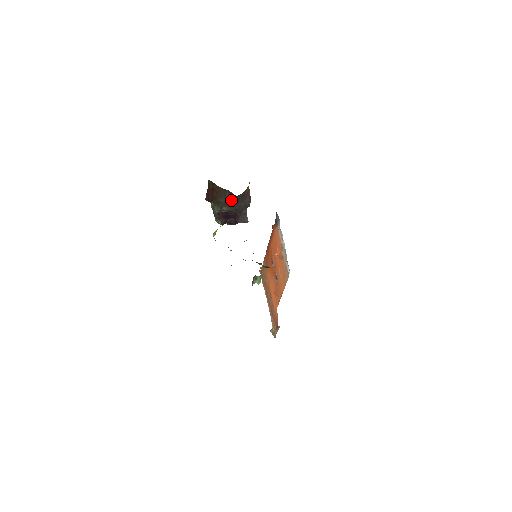
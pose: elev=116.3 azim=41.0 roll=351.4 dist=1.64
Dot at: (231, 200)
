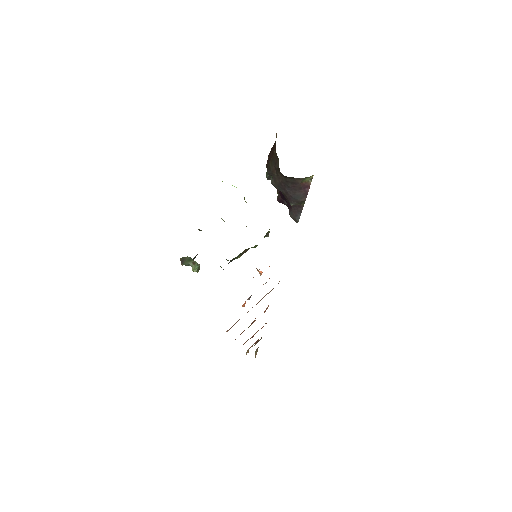
Dot at: (279, 175)
